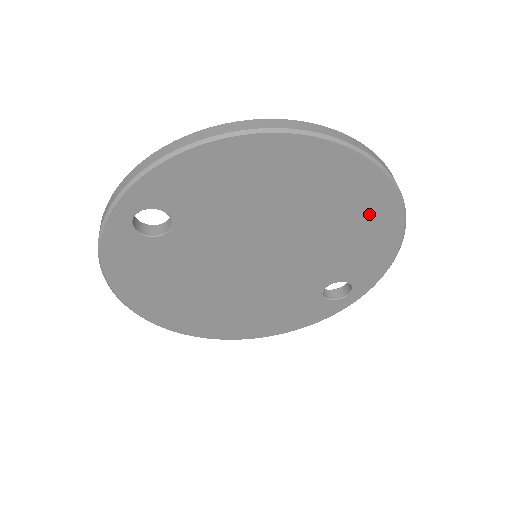
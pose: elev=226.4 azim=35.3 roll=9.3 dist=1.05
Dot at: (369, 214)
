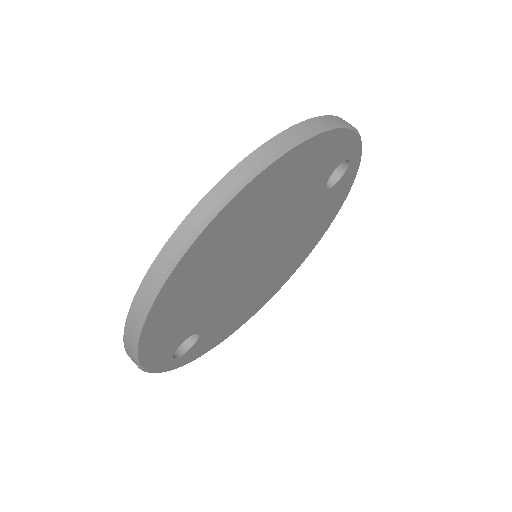
Dot at: (277, 183)
